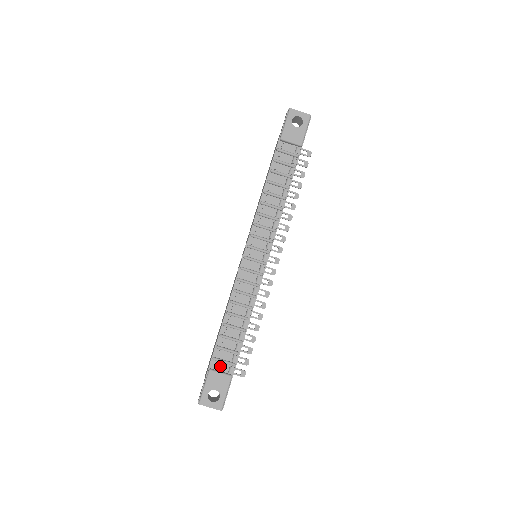
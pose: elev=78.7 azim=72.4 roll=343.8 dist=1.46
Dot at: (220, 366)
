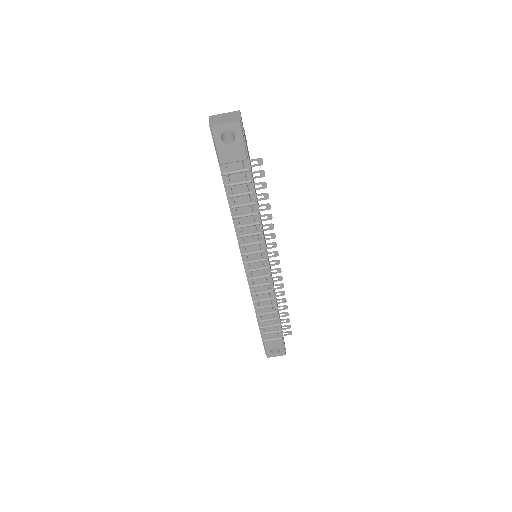
Dot at: (270, 335)
